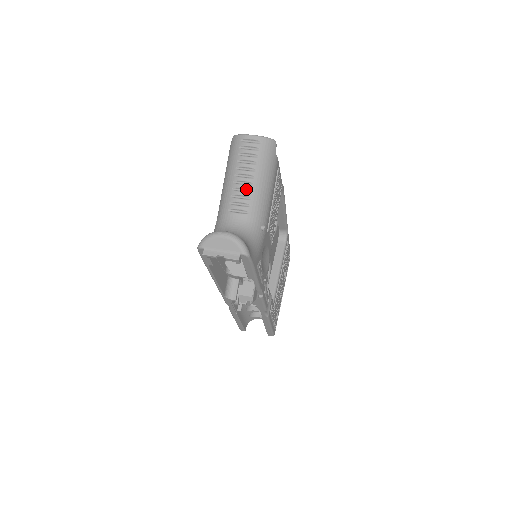
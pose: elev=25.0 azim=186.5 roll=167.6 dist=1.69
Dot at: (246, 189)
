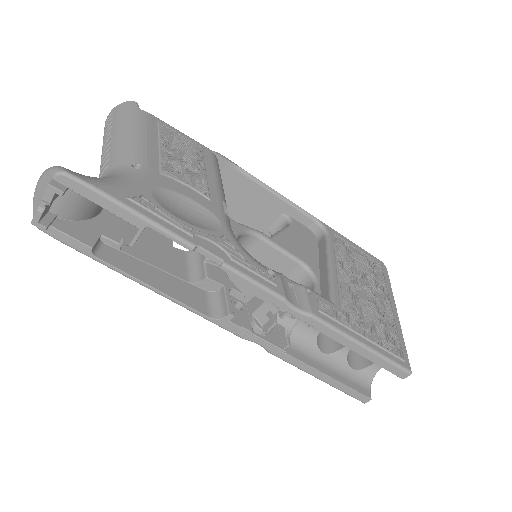
Dot at: (107, 152)
